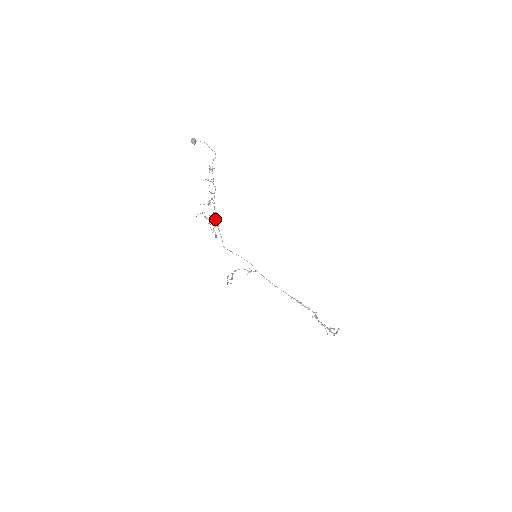
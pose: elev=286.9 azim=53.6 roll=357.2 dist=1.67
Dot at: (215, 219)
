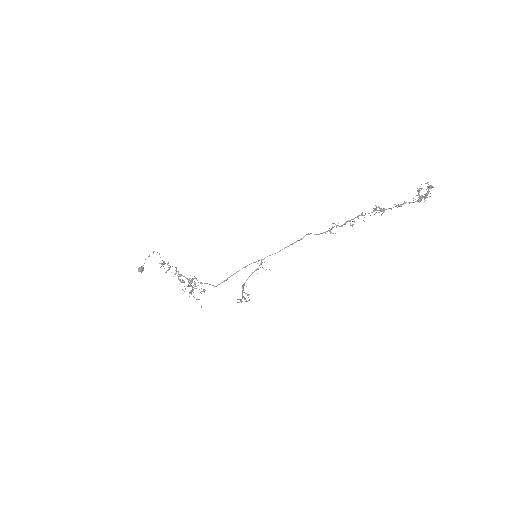
Dot at: (192, 282)
